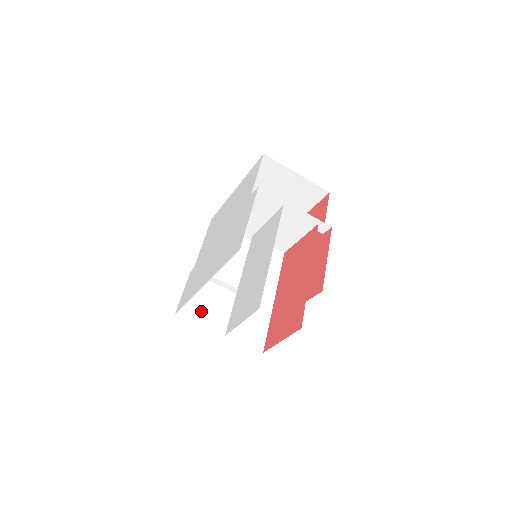
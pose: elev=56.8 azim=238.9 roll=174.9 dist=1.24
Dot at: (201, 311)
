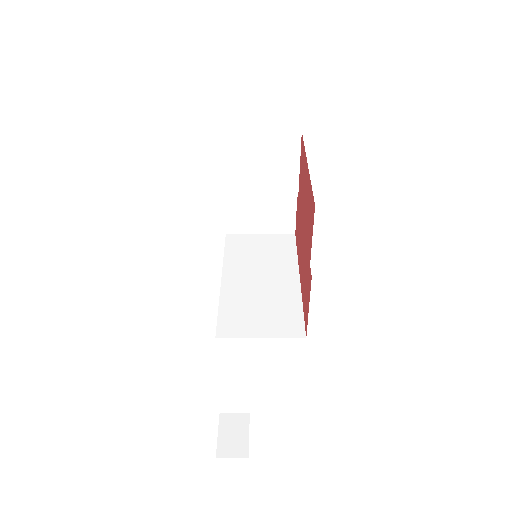
Dot at: (248, 222)
